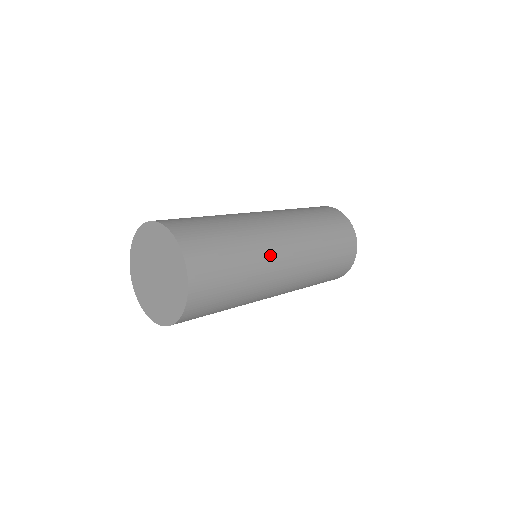
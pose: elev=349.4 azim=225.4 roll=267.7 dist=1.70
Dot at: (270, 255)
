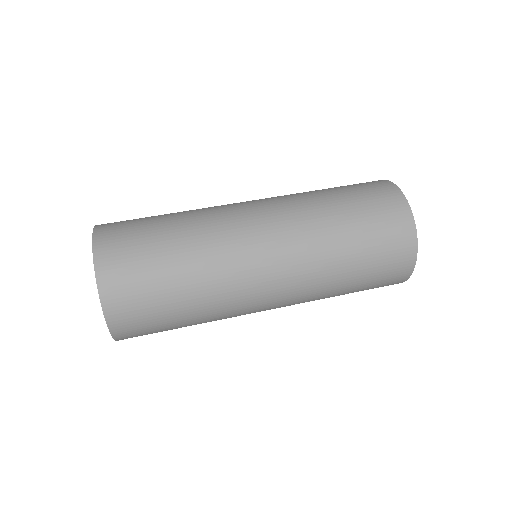
Dot at: (238, 313)
